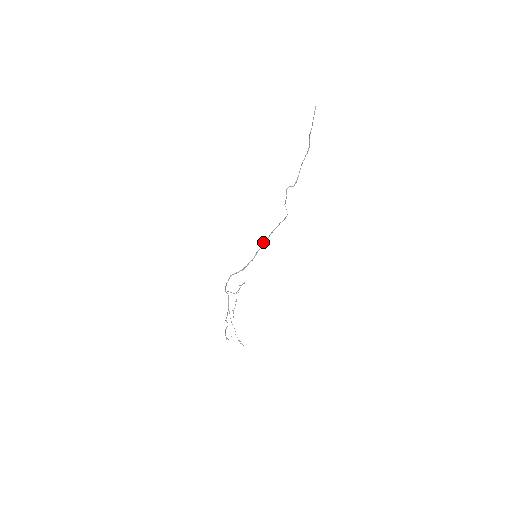
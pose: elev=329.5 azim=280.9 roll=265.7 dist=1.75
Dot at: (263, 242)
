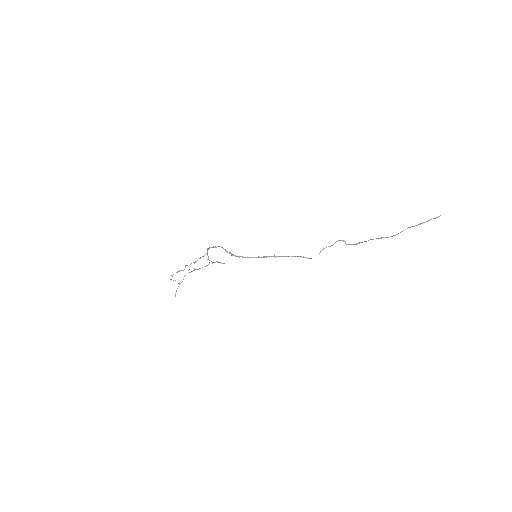
Dot at: occluded
